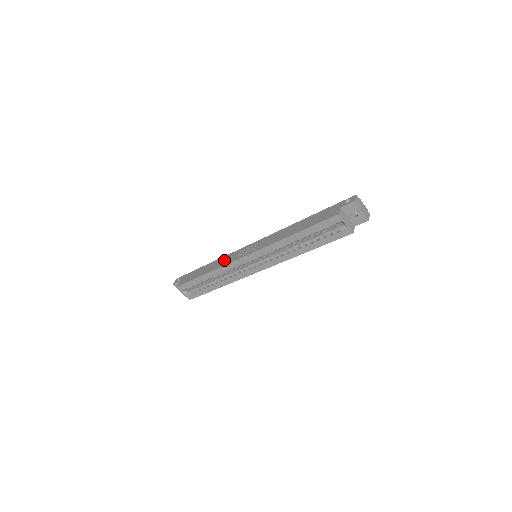
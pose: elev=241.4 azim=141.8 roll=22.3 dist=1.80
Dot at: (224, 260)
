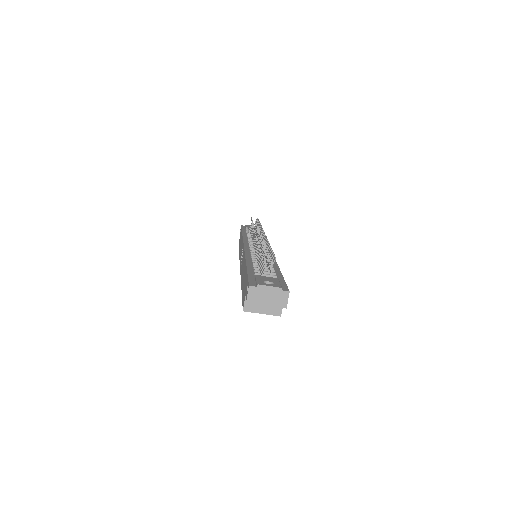
Dot at: occluded
